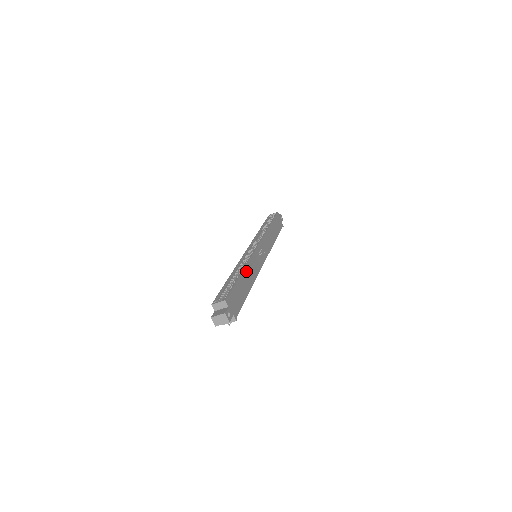
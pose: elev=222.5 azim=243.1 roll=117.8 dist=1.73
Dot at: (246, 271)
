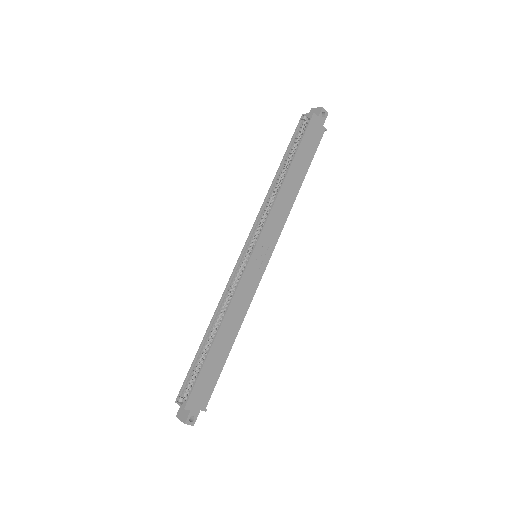
Dot at: (224, 325)
